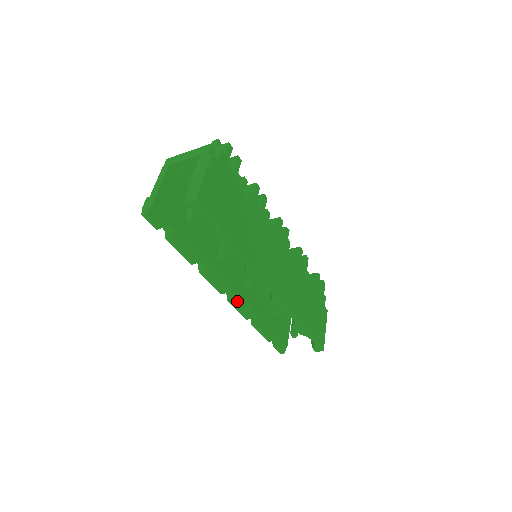
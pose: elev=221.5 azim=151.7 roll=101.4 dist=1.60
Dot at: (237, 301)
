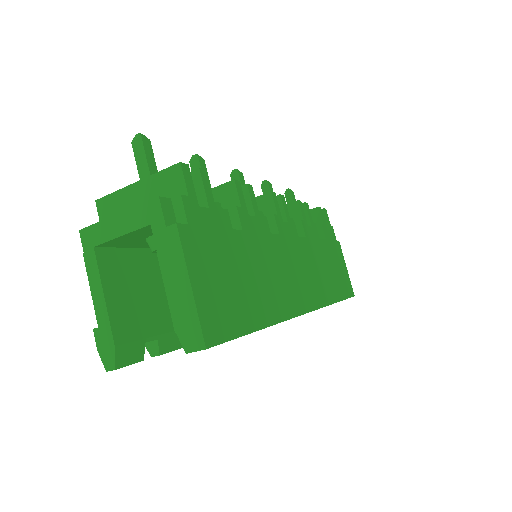
Dot at: occluded
